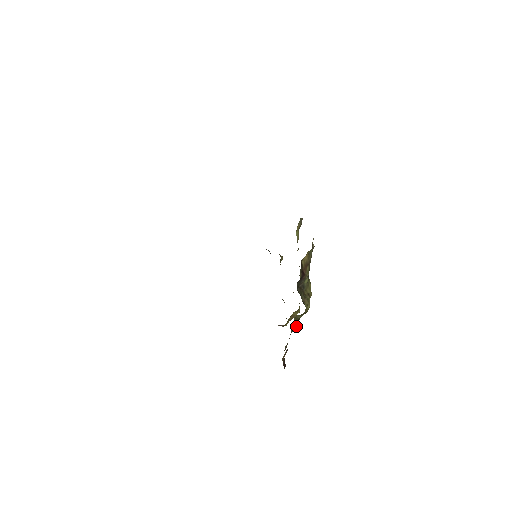
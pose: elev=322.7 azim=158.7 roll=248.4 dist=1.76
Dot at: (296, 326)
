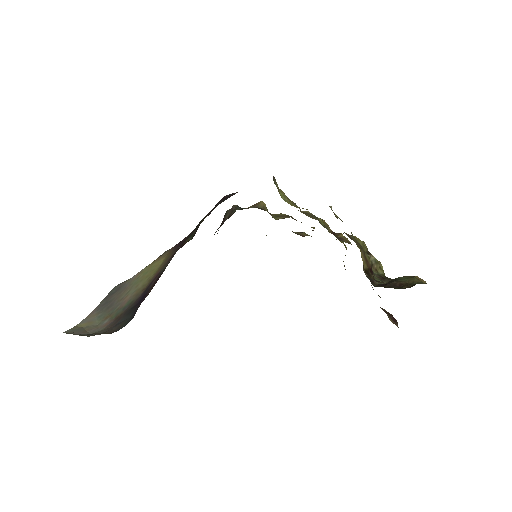
Dot at: occluded
